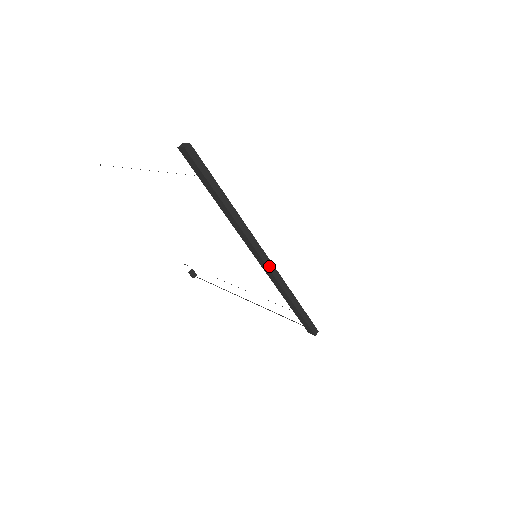
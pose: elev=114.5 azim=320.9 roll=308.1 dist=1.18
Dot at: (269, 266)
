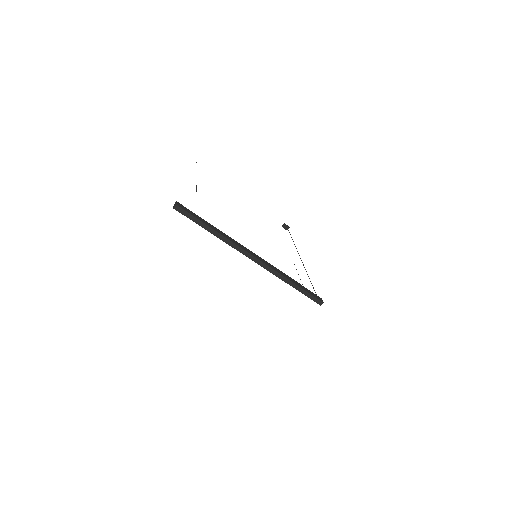
Dot at: (262, 265)
